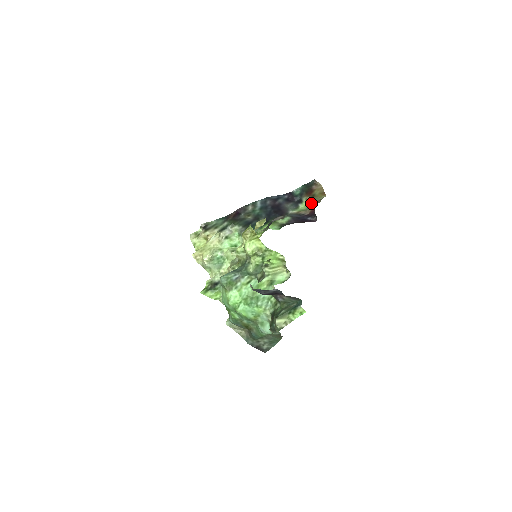
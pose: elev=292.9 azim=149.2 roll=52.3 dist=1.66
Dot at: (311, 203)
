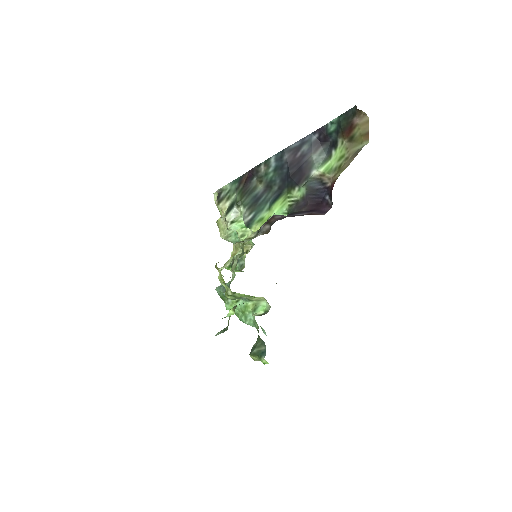
Dot at: (344, 156)
